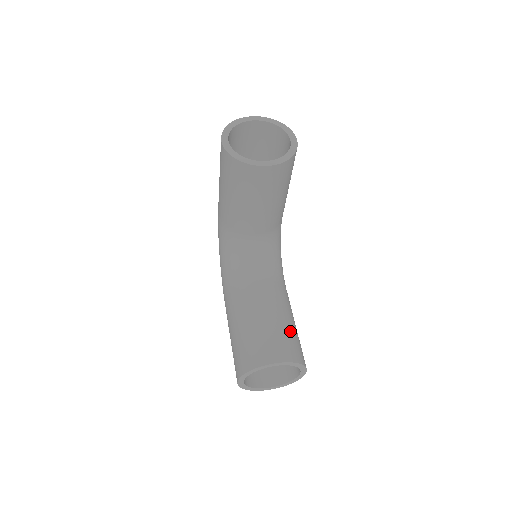
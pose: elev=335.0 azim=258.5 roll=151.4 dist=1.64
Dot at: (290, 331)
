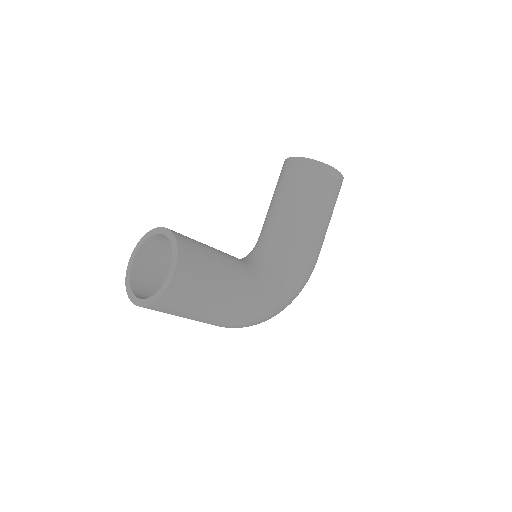
Dot at: (206, 251)
